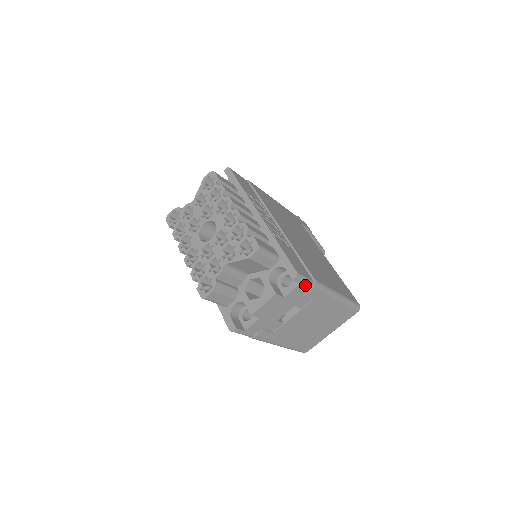
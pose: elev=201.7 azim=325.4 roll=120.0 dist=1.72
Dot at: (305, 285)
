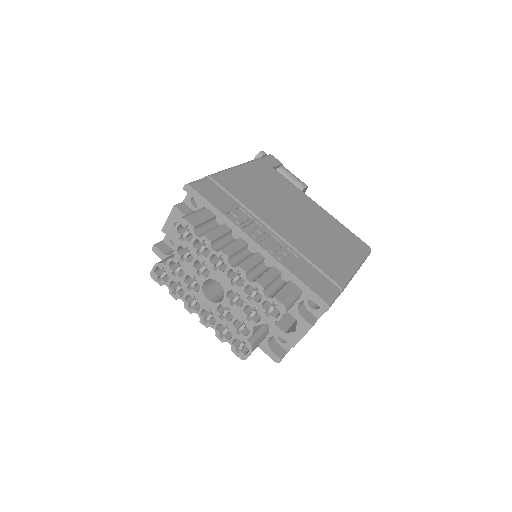
Dot at: occluded
